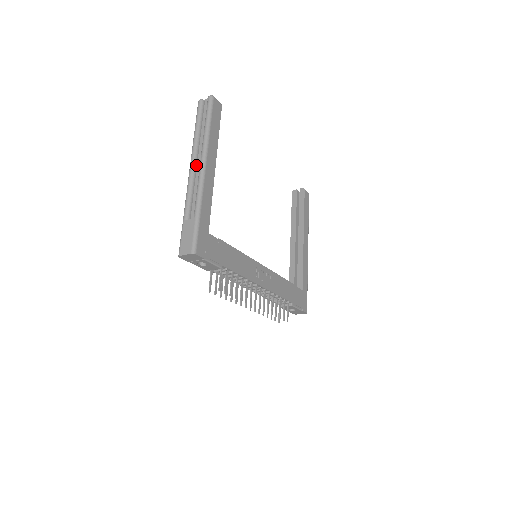
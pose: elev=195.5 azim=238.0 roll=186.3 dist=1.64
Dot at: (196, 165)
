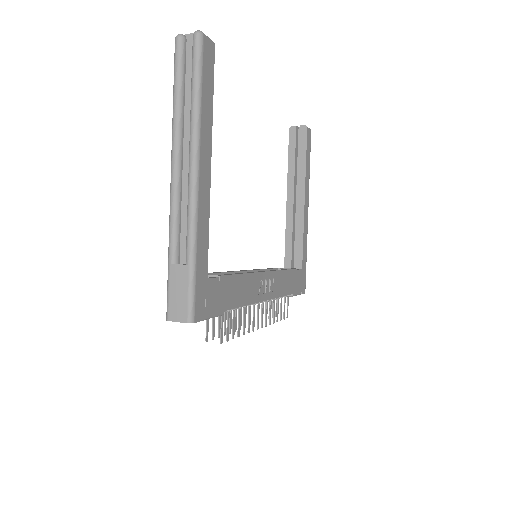
Dot at: (181, 165)
